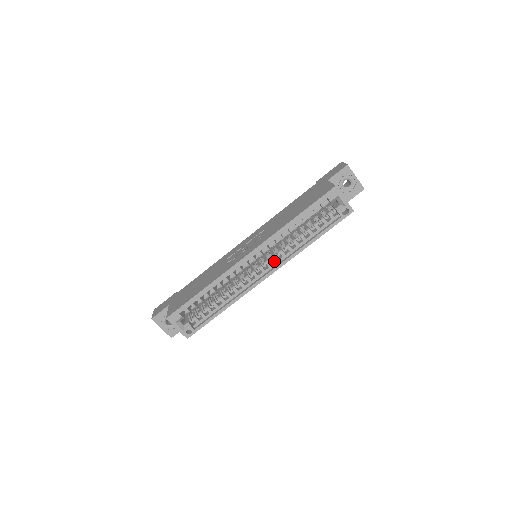
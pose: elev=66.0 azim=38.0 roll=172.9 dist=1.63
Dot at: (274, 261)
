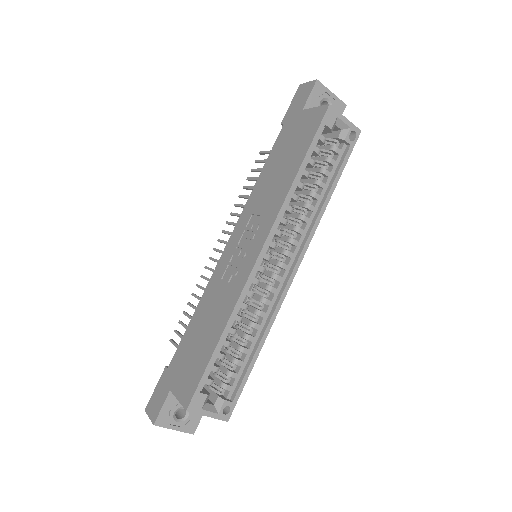
Dot at: (292, 247)
